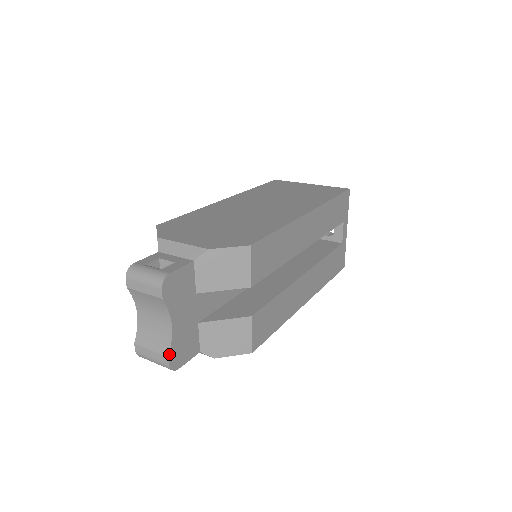
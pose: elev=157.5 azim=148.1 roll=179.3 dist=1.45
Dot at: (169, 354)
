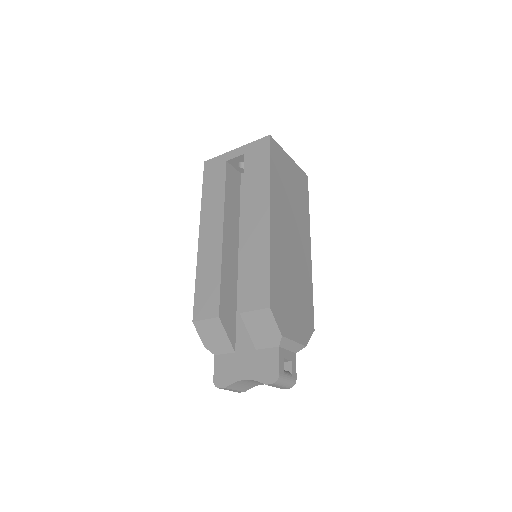
Dot at: occluded
